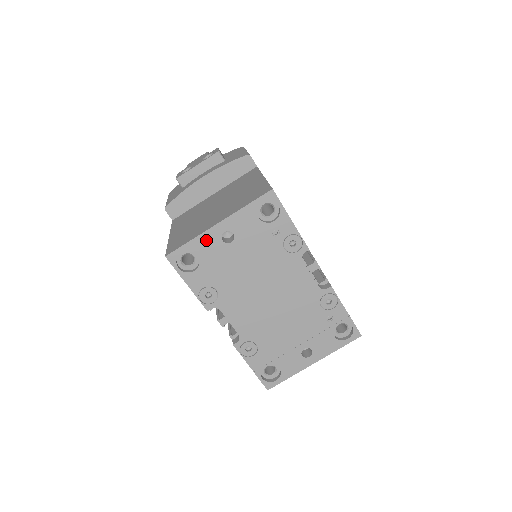
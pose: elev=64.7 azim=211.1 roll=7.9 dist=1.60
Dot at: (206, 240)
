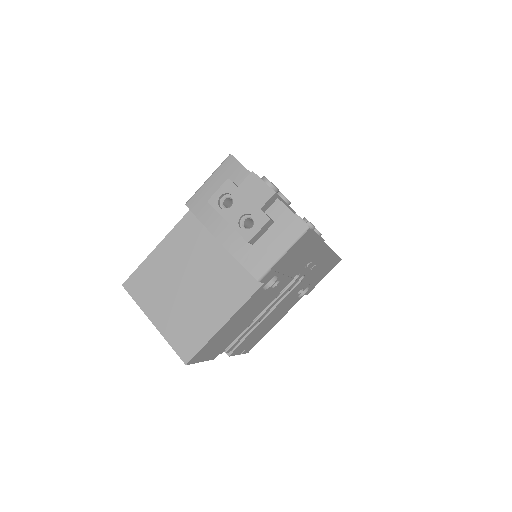
Dot at: occluded
